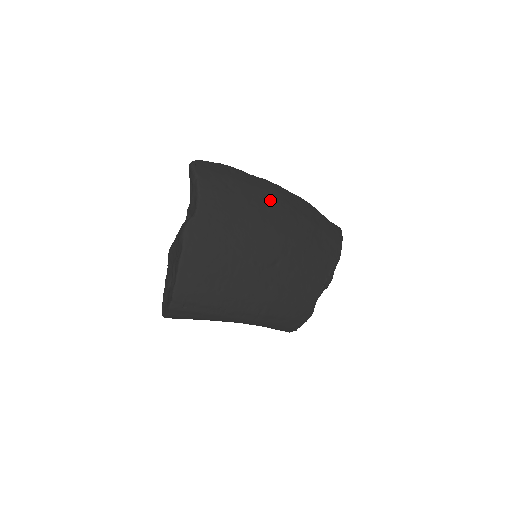
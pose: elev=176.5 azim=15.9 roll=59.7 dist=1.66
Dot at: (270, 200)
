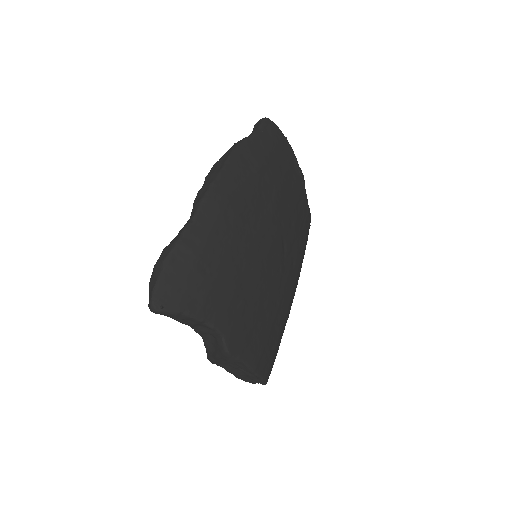
Dot at: (233, 214)
